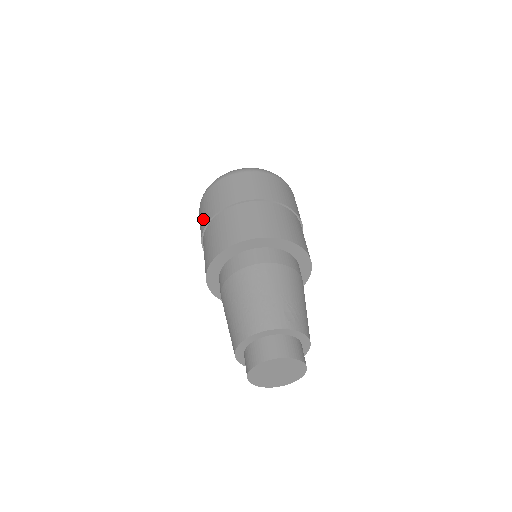
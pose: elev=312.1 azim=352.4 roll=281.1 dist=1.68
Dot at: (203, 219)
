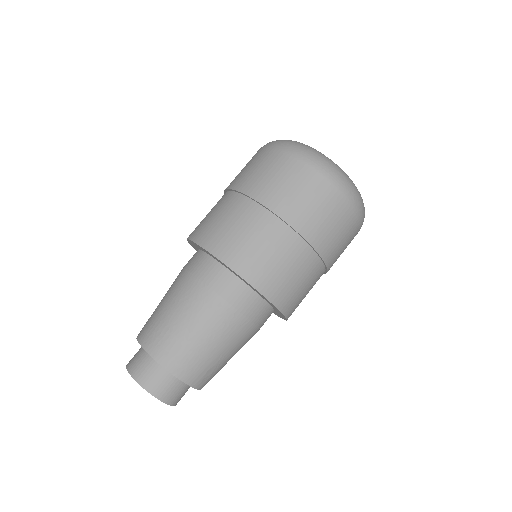
Dot at: (261, 183)
